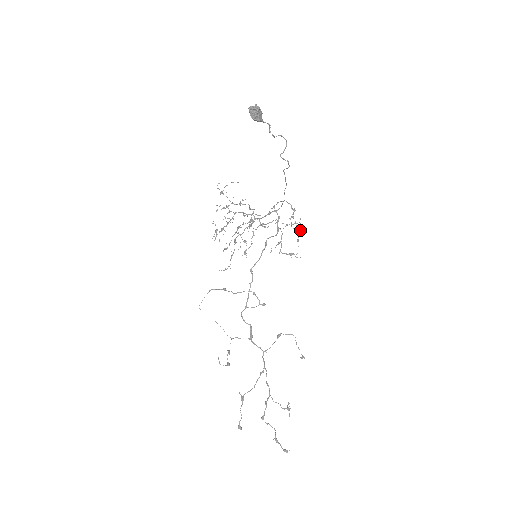
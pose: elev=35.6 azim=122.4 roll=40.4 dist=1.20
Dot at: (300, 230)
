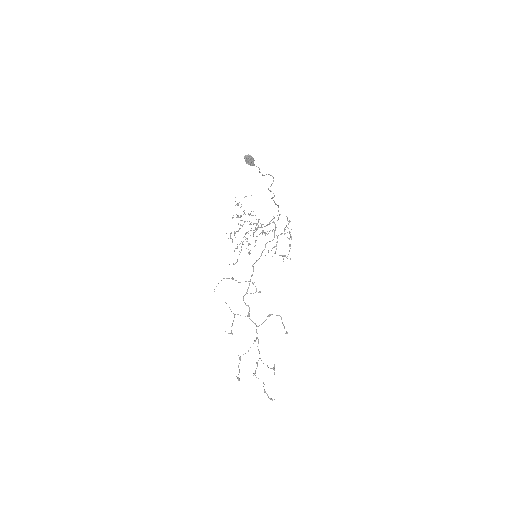
Dot at: (291, 238)
